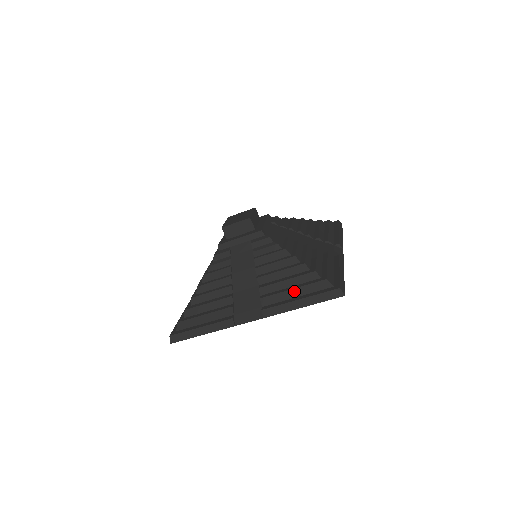
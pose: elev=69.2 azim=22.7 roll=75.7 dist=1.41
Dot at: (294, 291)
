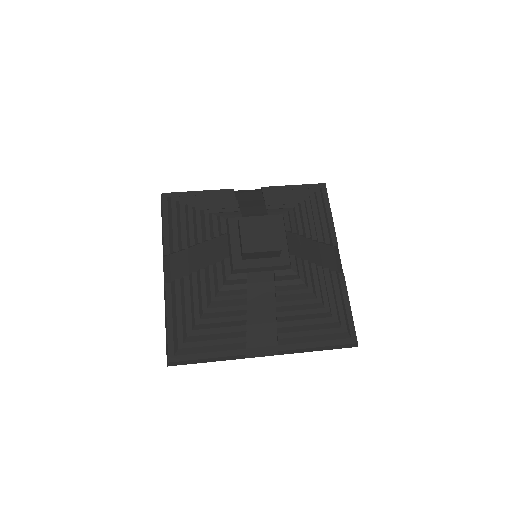
Dot at: (314, 337)
